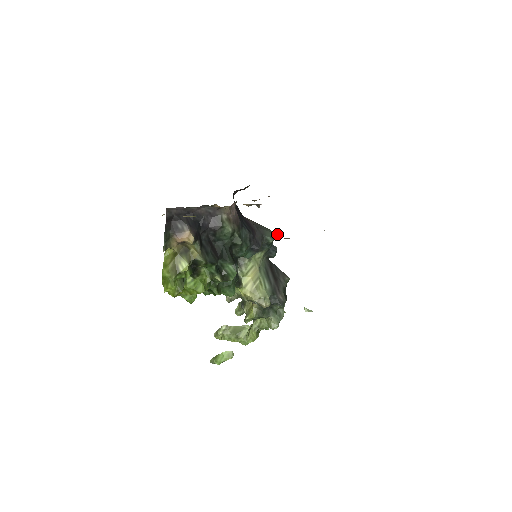
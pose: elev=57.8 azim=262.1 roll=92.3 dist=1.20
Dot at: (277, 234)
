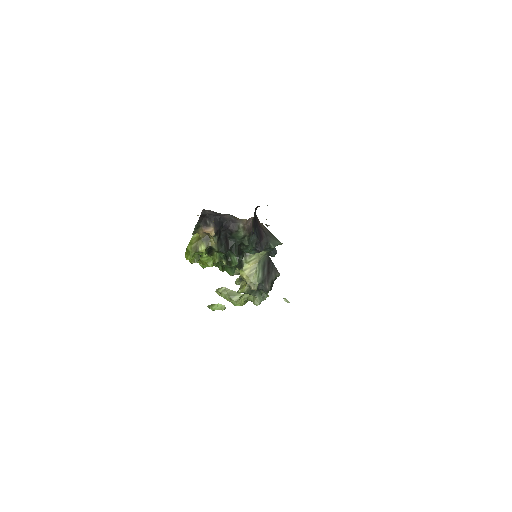
Dot at: (280, 243)
